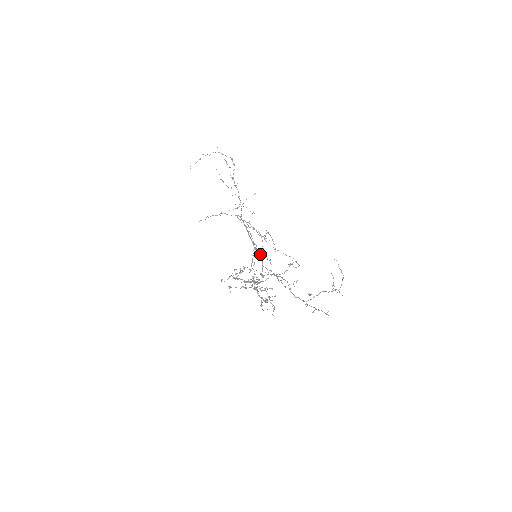
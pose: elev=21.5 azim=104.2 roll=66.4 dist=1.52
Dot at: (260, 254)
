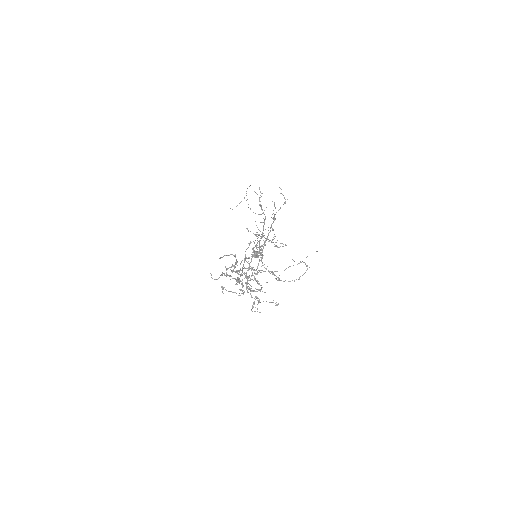
Dot at: (262, 256)
